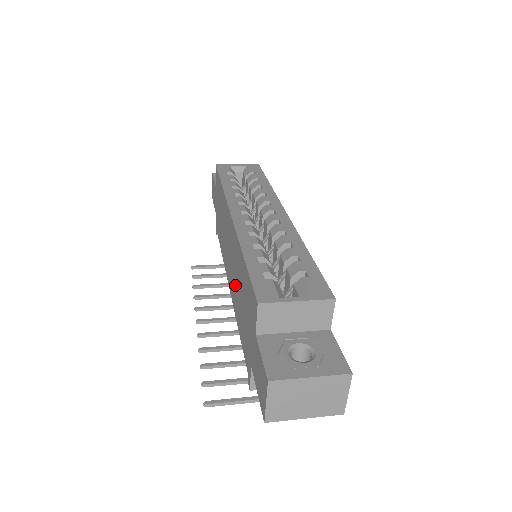
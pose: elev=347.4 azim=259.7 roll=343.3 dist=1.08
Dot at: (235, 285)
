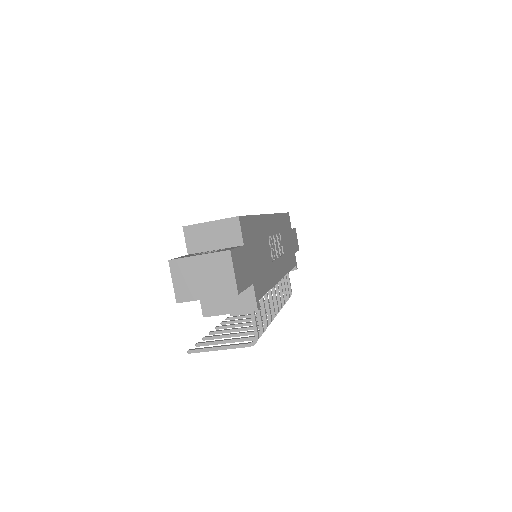
Dot at: occluded
